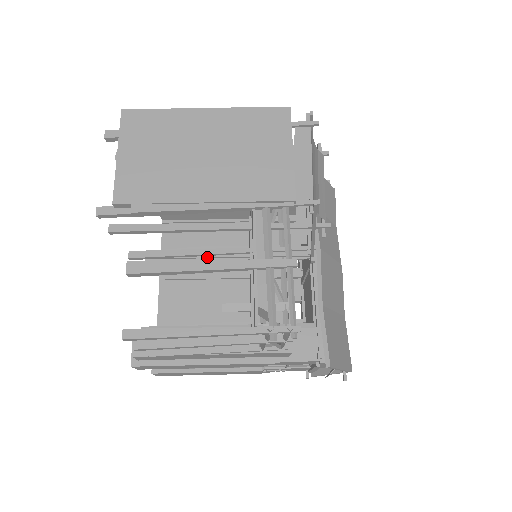
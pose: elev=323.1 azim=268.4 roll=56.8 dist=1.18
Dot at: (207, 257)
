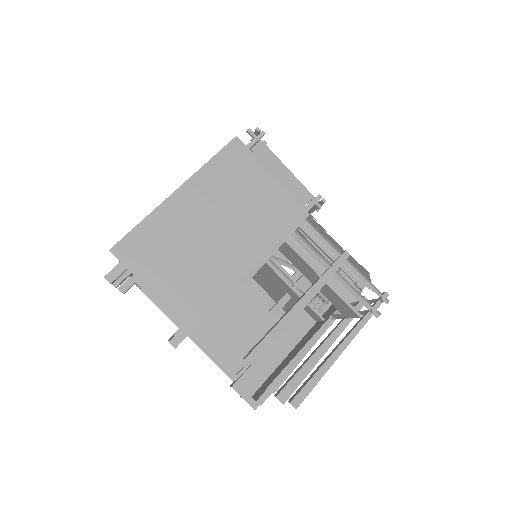
Dot at: occluded
